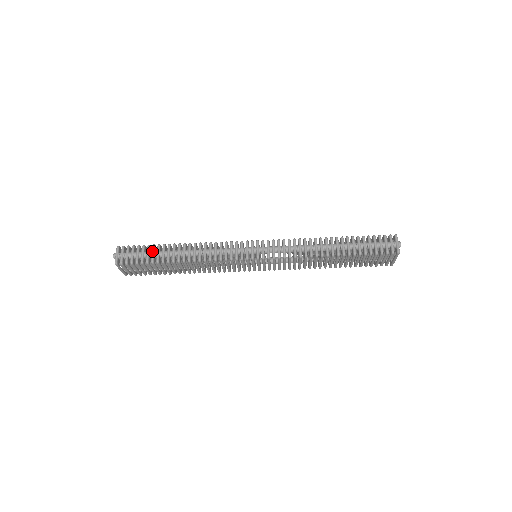
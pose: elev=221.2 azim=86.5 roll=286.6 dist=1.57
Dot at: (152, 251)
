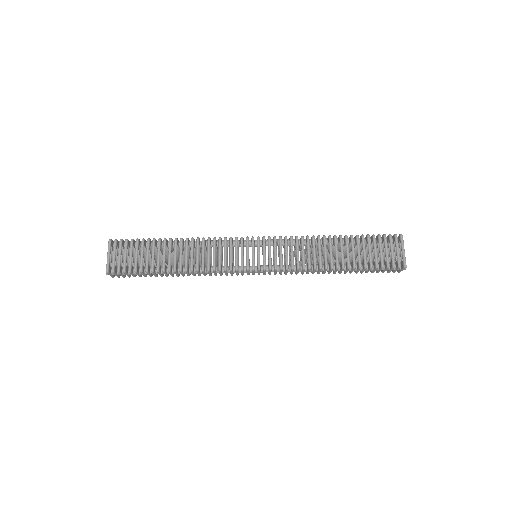
Dot at: occluded
